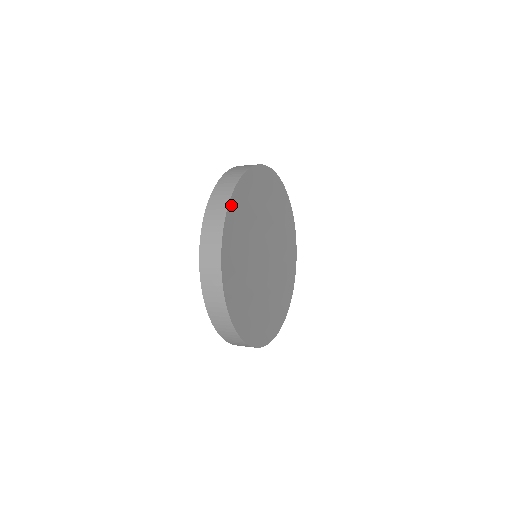
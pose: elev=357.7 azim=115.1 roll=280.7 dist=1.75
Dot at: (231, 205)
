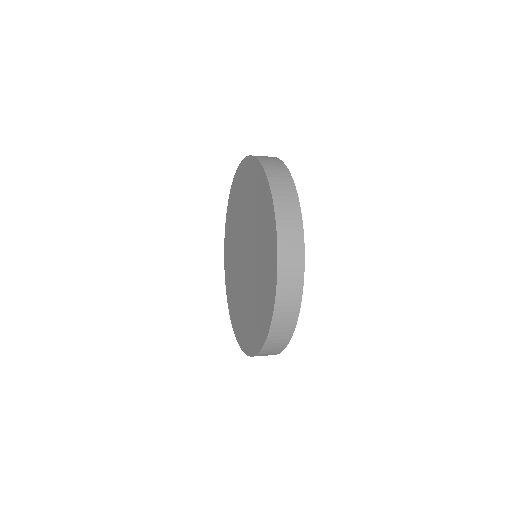
Dot at: (302, 270)
